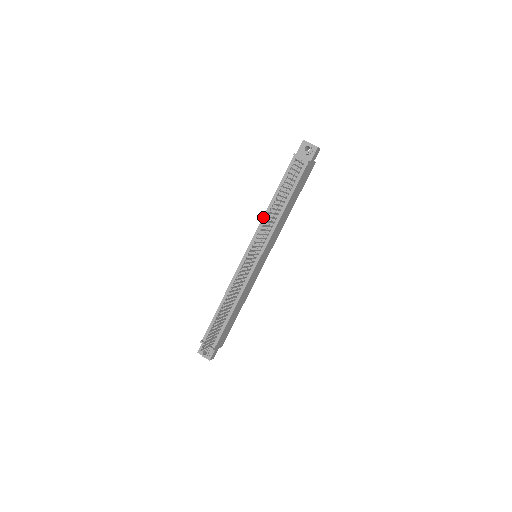
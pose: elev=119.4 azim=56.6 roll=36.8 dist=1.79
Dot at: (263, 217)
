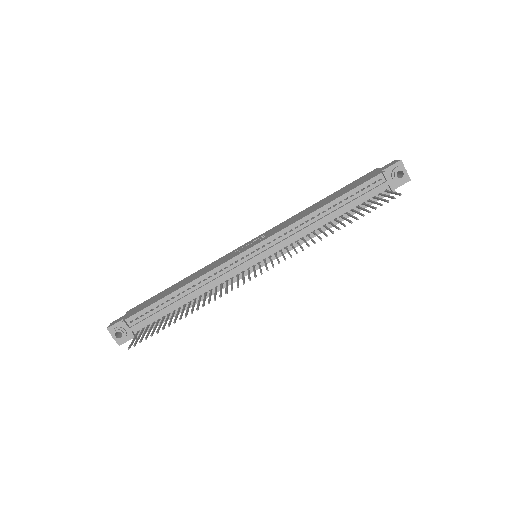
Dot at: (299, 220)
